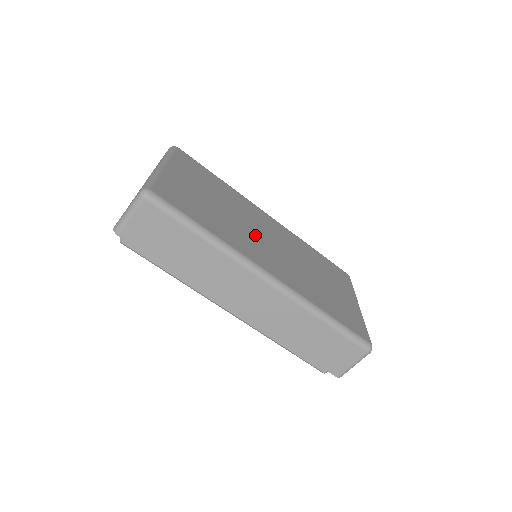
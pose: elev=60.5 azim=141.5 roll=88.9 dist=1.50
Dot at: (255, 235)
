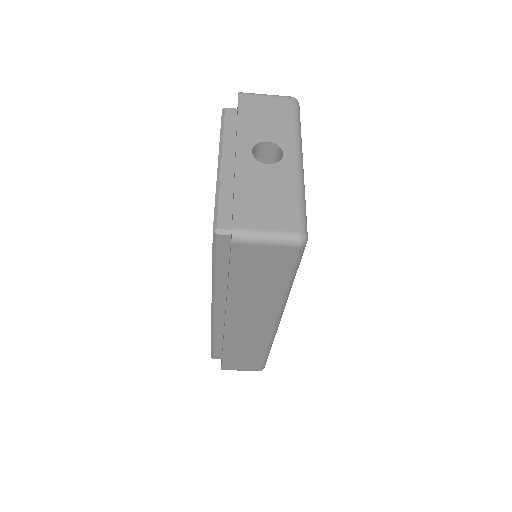
Dot at: occluded
